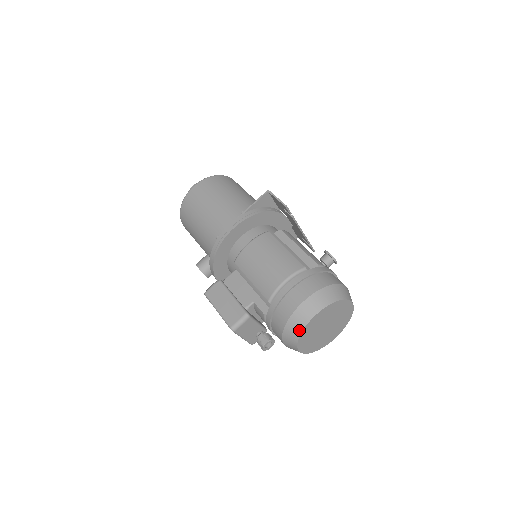
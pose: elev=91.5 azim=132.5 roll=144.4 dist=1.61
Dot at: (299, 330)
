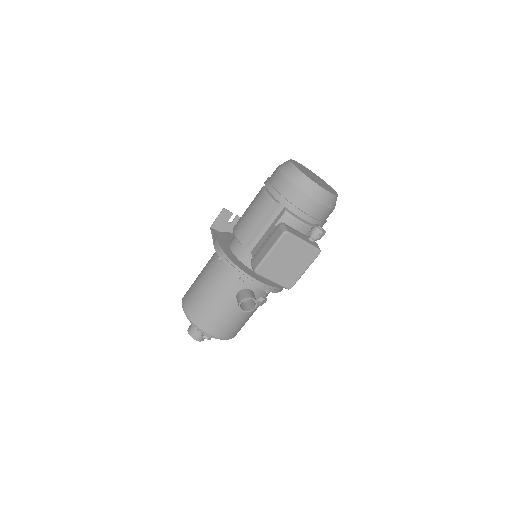
Dot at: (298, 173)
